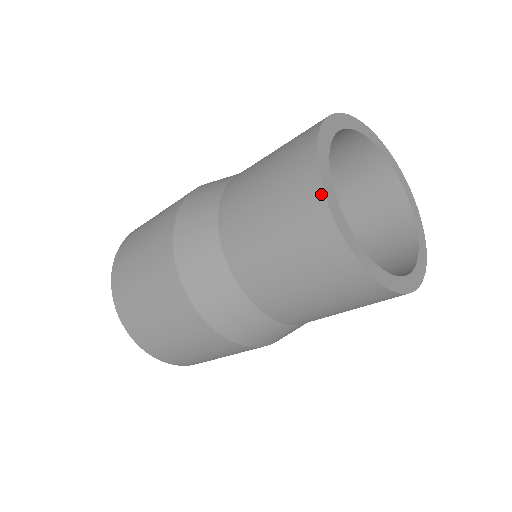
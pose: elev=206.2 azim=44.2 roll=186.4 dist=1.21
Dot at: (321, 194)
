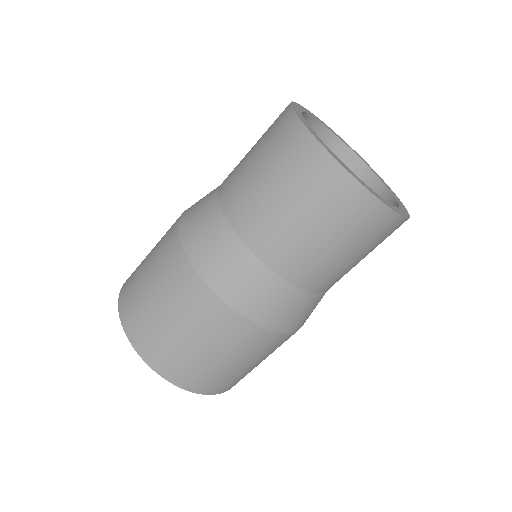
Dot at: occluded
